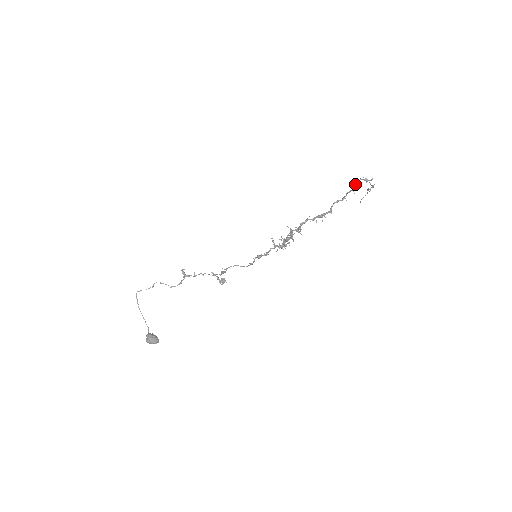
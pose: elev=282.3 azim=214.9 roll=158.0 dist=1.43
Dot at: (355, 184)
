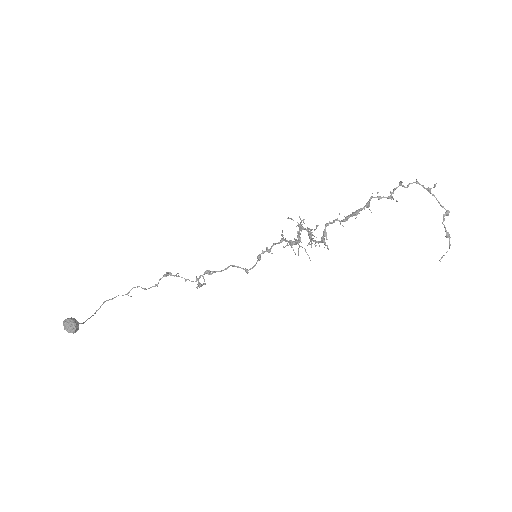
Dot at: (408, 184)
